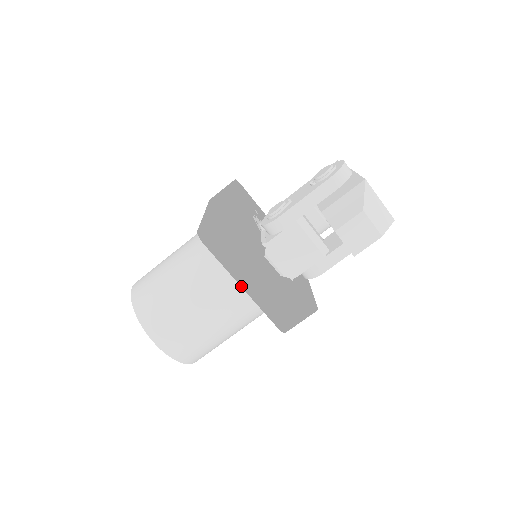
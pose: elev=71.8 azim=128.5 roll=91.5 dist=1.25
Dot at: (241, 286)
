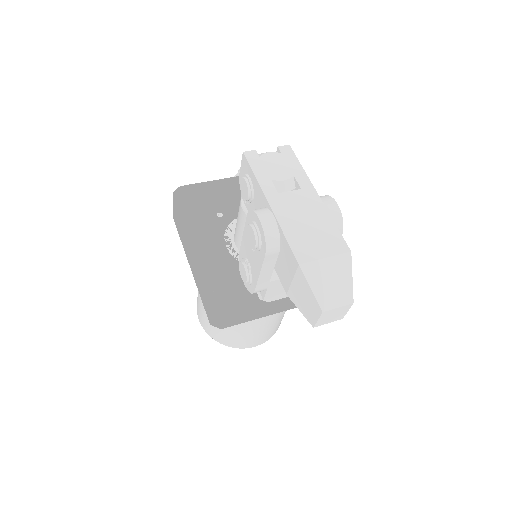
Dot at: (272, 314)
